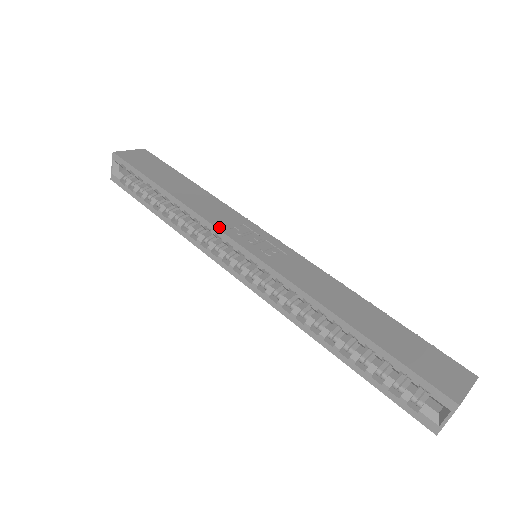
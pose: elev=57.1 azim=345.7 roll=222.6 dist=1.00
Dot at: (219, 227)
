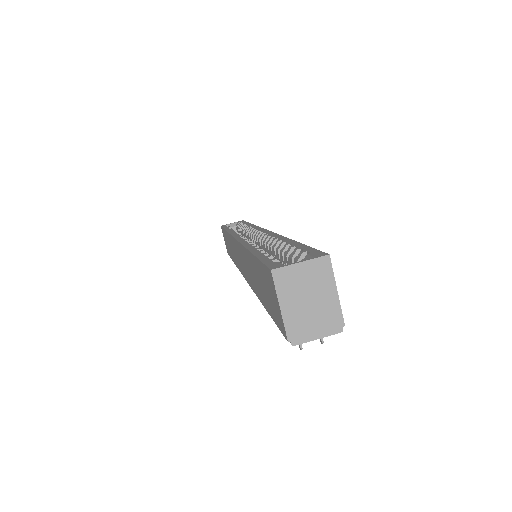
Dot at: occluded
